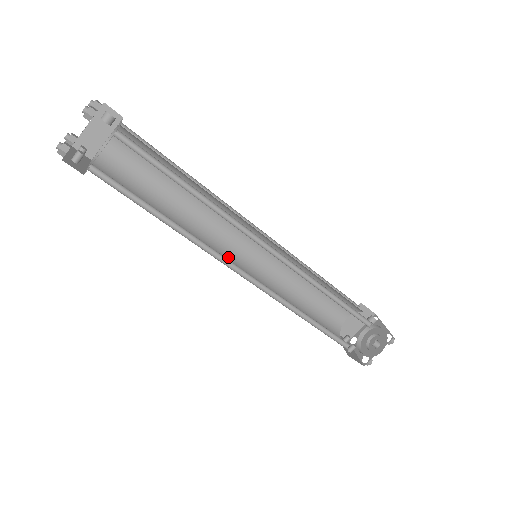
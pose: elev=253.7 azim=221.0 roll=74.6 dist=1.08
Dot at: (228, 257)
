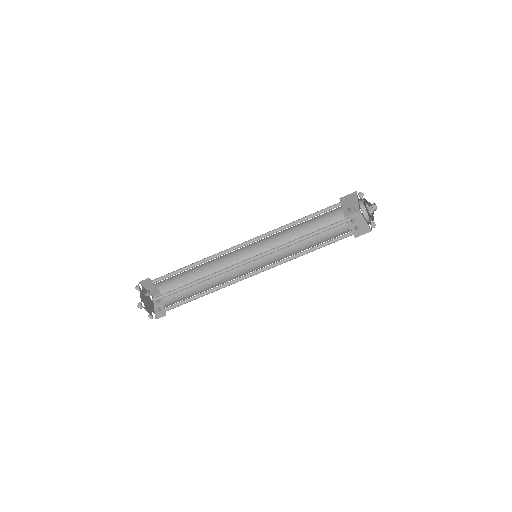
Dot at: (248, 264)
